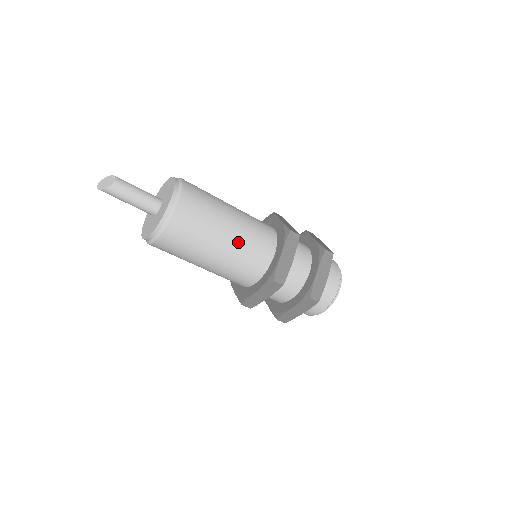
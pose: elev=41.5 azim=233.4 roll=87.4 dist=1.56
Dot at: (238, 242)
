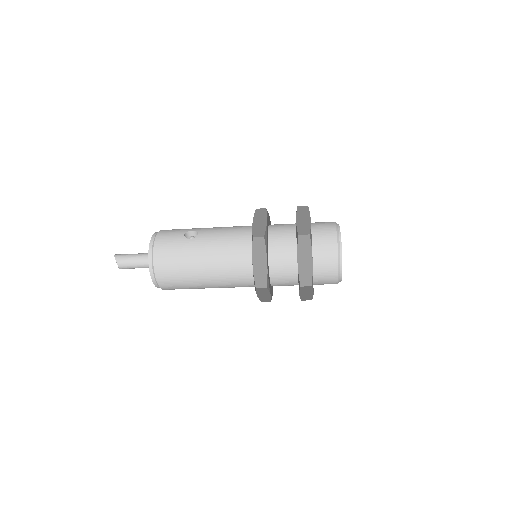
Dot at: (221, 287)
